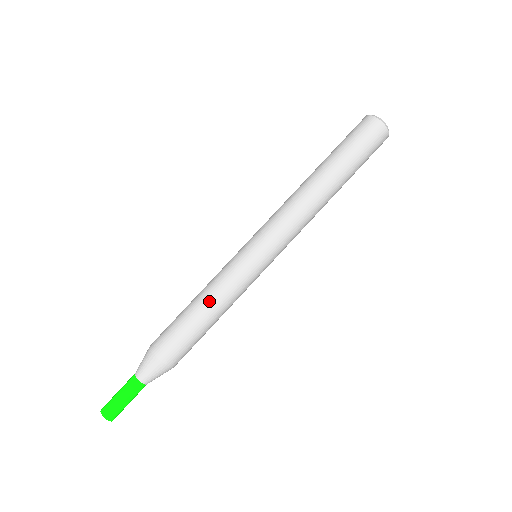
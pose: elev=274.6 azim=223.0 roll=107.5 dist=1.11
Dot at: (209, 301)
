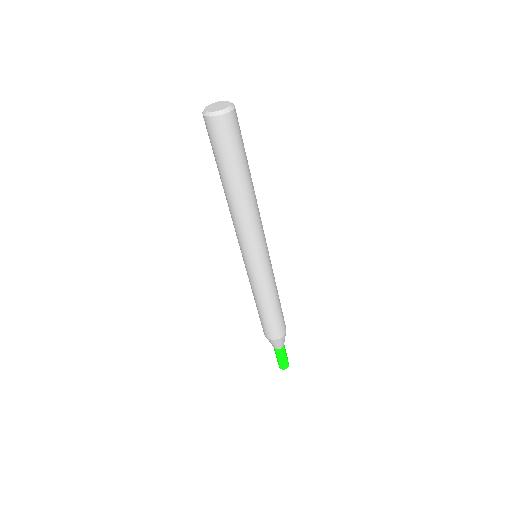
Dot at: (271, 301)
